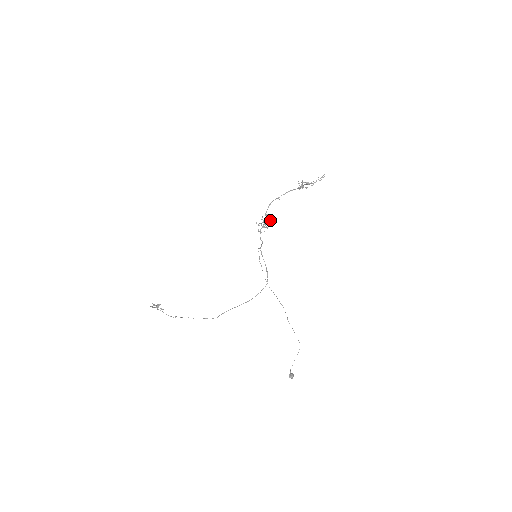
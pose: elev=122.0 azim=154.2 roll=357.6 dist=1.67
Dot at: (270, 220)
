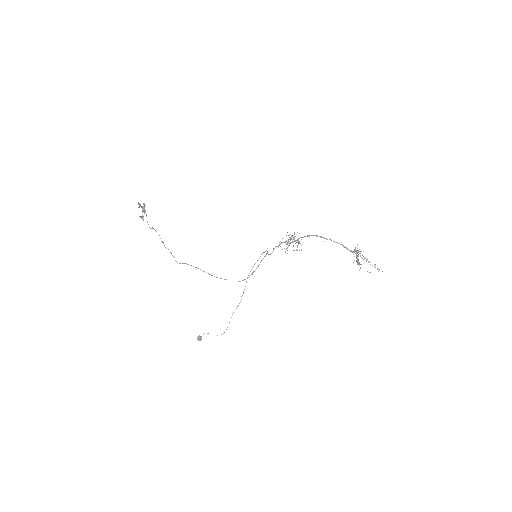
Dot at: (297, 247)
